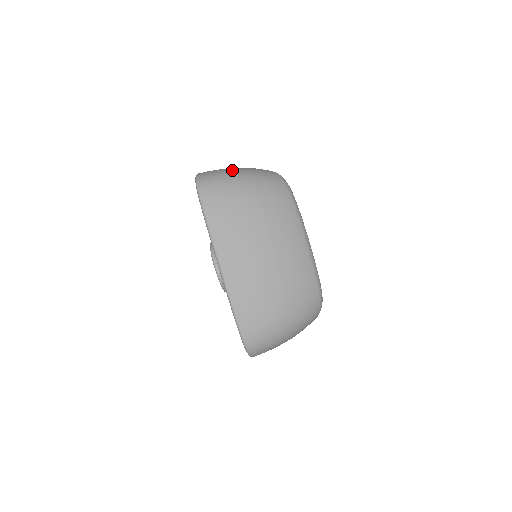
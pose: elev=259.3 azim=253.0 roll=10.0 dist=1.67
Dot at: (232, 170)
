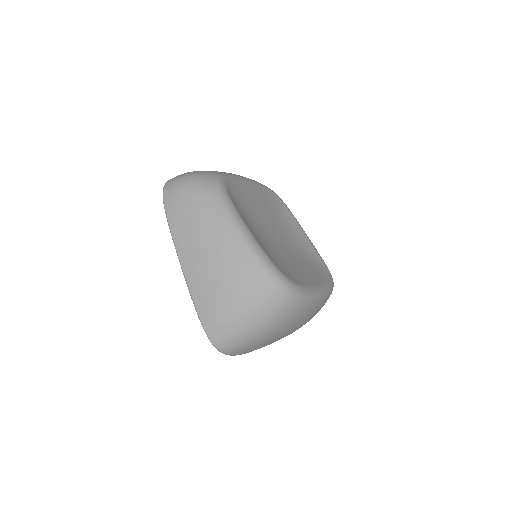
Dot at: (240, 323)
